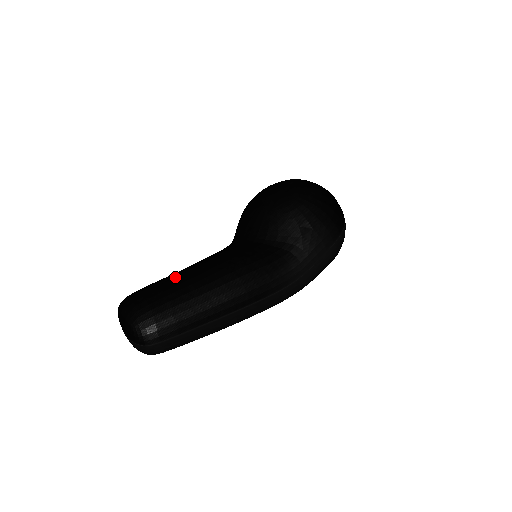
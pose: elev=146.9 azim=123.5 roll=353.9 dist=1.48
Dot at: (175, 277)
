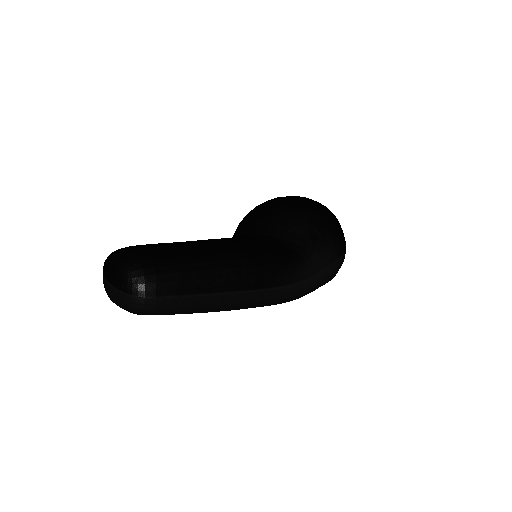
Dot at: (179, 242)
